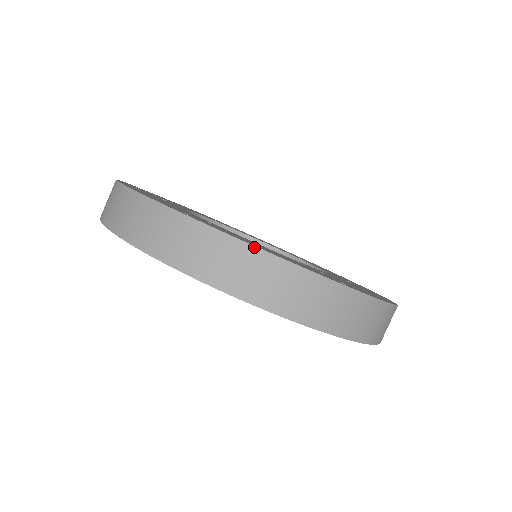
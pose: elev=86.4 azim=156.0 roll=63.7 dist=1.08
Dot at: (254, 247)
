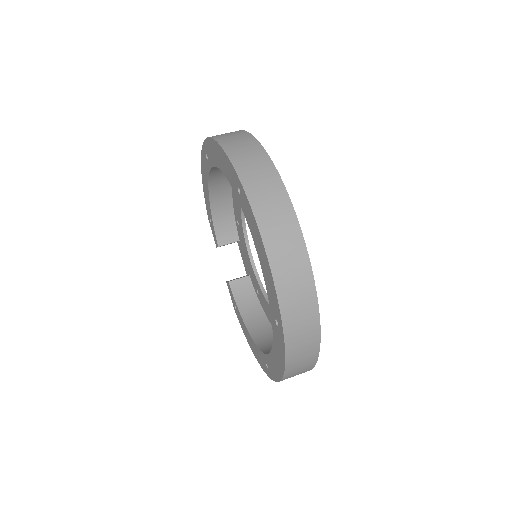
Dot at: (245, 131)
